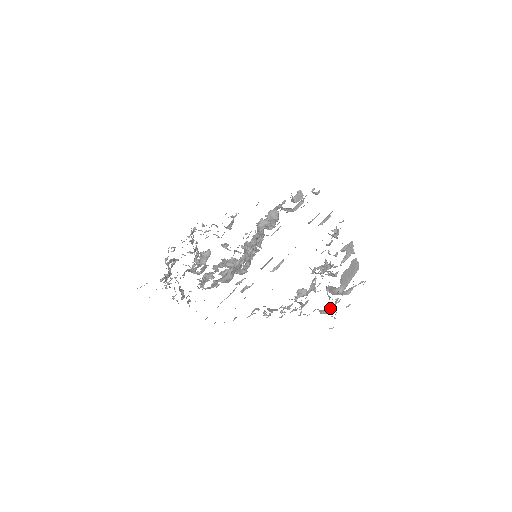
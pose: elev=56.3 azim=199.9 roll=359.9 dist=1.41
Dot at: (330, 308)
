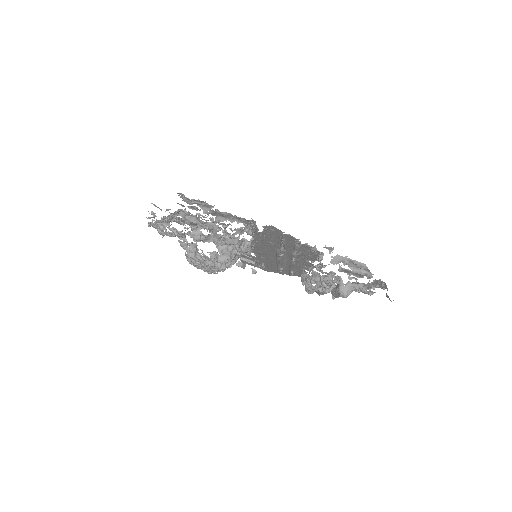
Dot at: occluded
